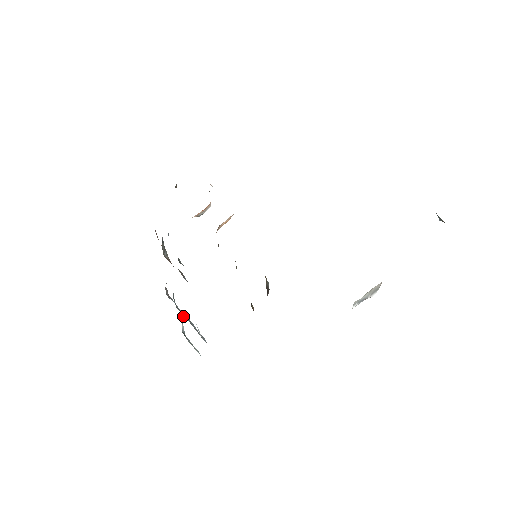
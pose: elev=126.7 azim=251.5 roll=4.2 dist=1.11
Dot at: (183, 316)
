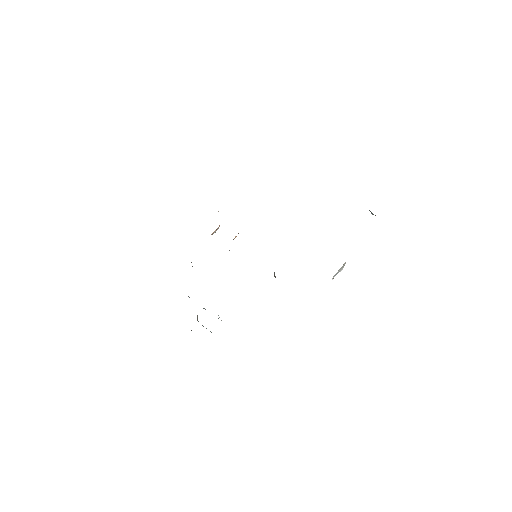
Dot at: (203, 308)
